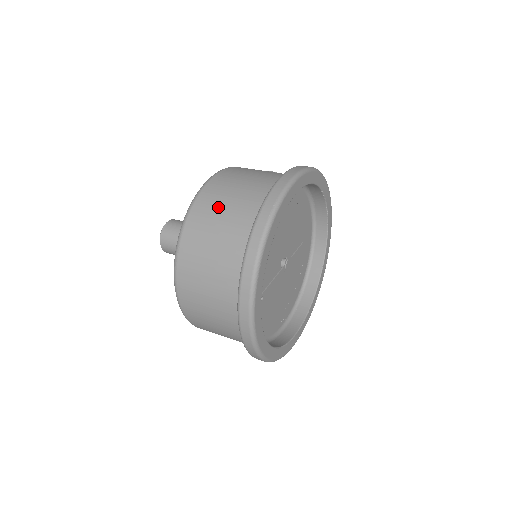
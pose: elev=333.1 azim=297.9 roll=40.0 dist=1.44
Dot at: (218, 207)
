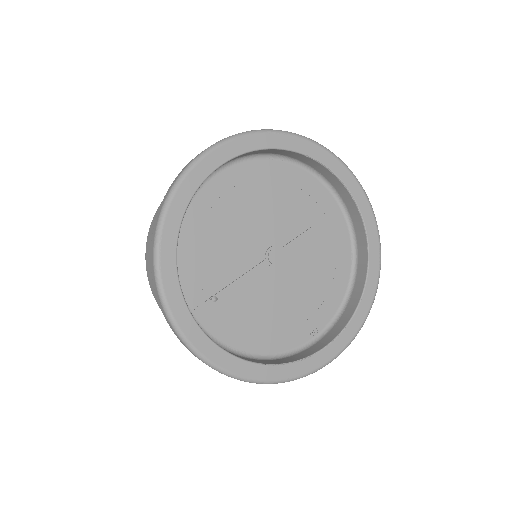
Dot at: occluded
